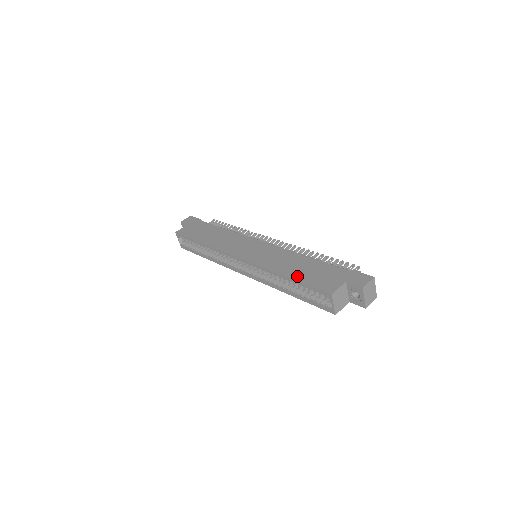
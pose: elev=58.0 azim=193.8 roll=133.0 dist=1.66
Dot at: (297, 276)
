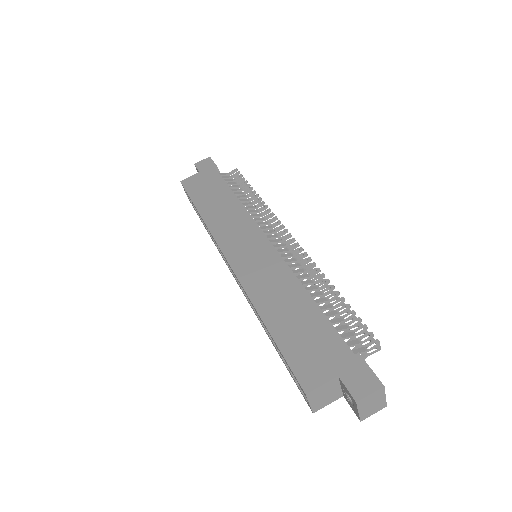
Dot at: (278, 331)
